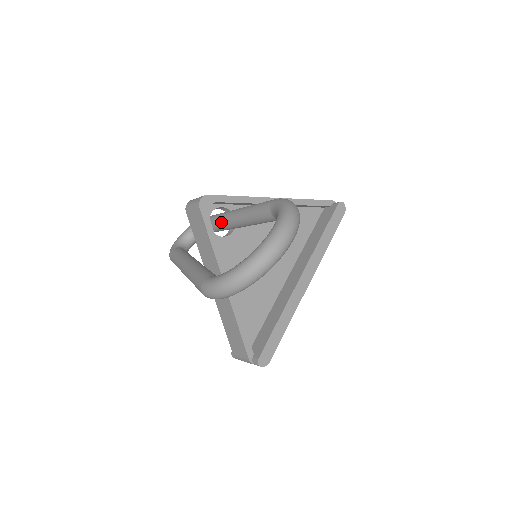
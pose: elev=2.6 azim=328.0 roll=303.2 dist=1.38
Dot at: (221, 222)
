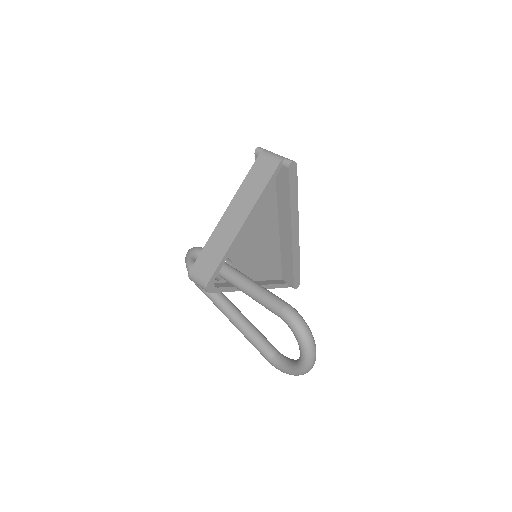
Dot at: (227, 281)
